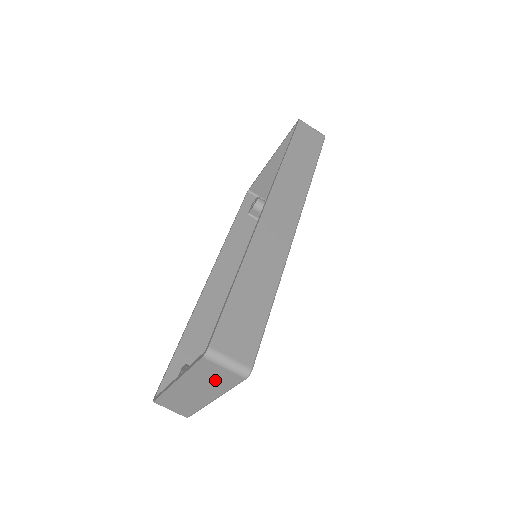
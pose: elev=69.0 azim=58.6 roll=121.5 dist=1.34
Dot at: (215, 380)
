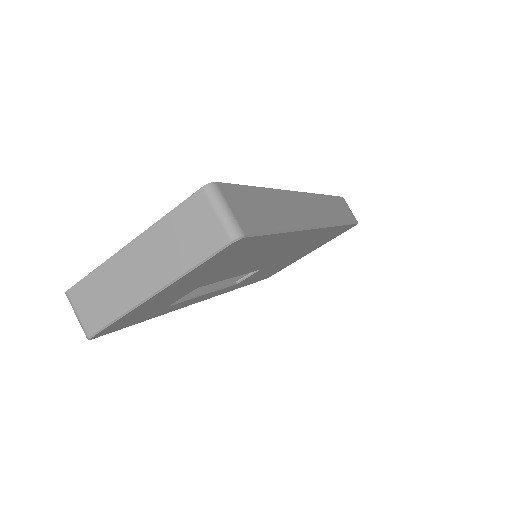
Dot at: (187, 242)
